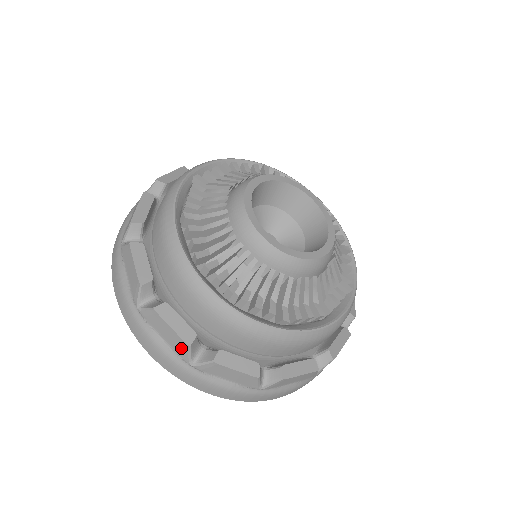
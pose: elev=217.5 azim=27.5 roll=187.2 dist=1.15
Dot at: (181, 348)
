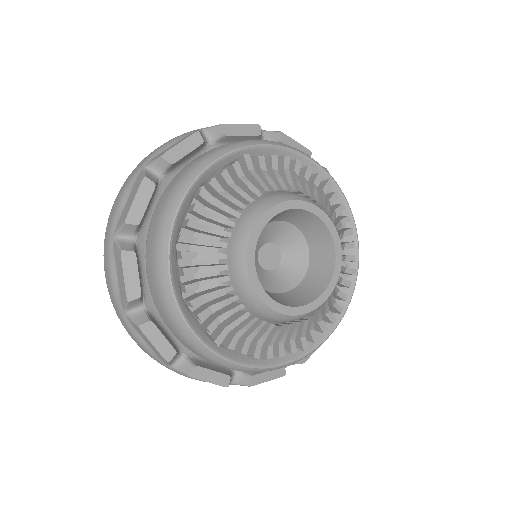
Dot at: (123, 296)
